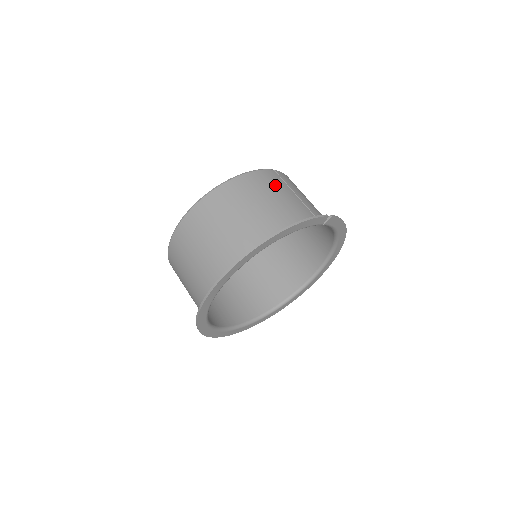
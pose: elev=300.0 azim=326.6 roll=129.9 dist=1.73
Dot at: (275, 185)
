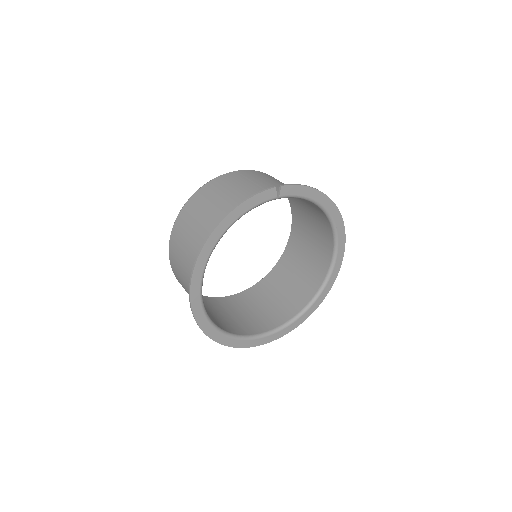
Dot at: (230, 183)
